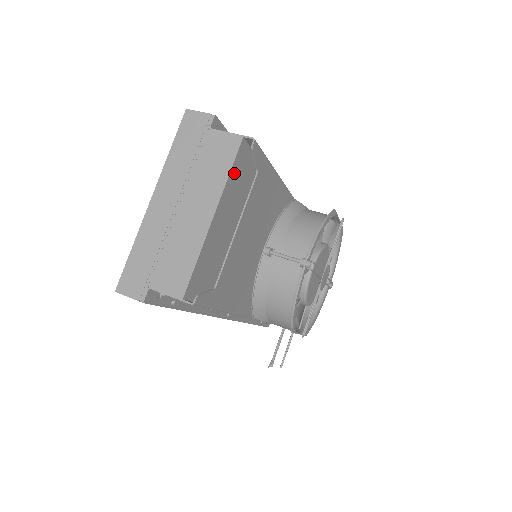
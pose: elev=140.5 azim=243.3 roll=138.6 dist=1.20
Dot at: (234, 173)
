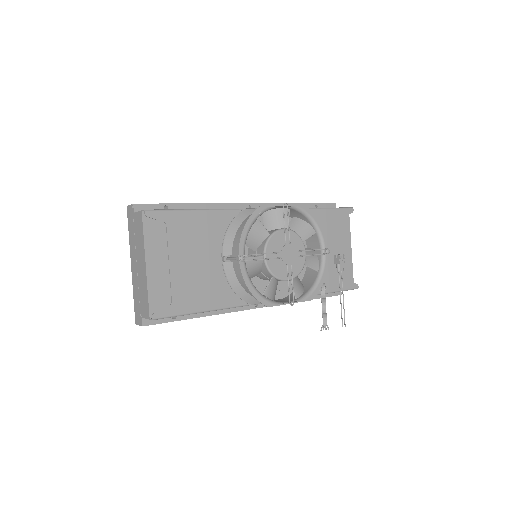
Dot at: (149, 233)
